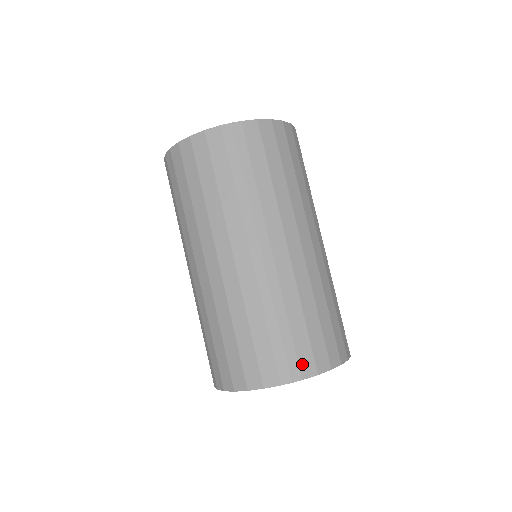
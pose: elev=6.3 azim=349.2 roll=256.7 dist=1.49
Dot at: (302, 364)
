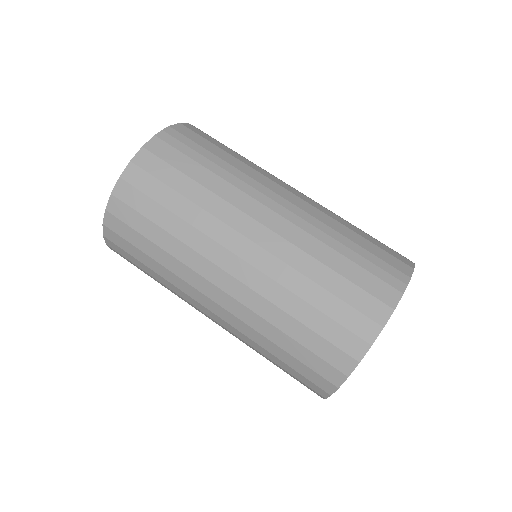
Dot at: (397, 267)
